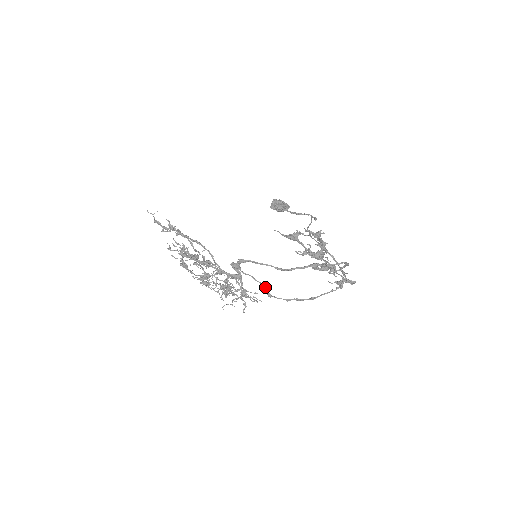
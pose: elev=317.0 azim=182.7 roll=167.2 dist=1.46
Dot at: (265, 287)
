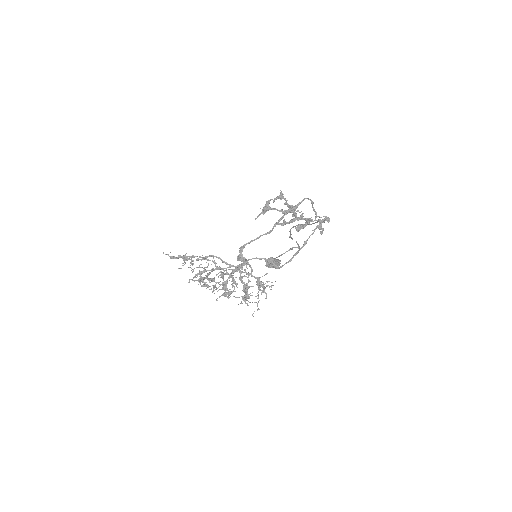
Dot at: (269, 260)
